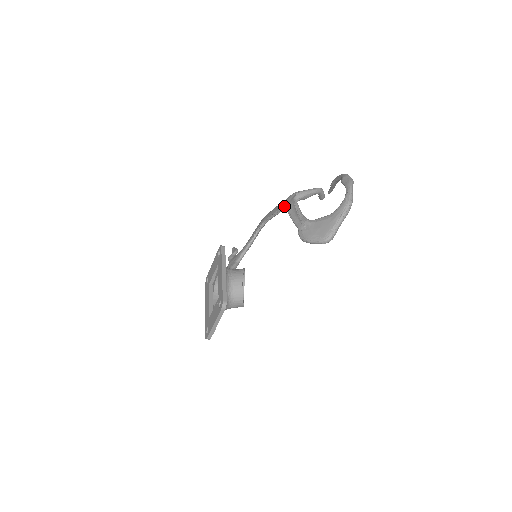
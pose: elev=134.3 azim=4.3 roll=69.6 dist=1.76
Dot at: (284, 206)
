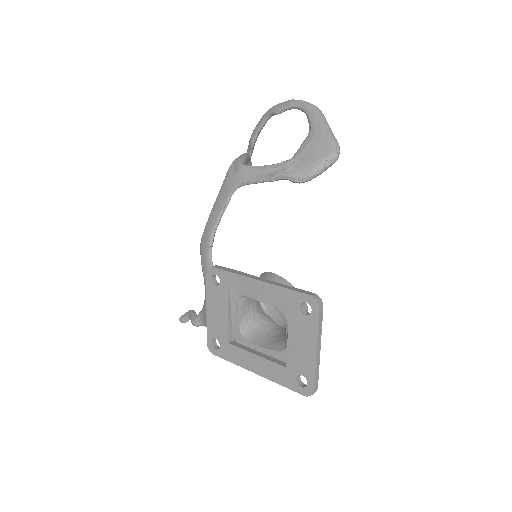
Dot at: (233, 185)
